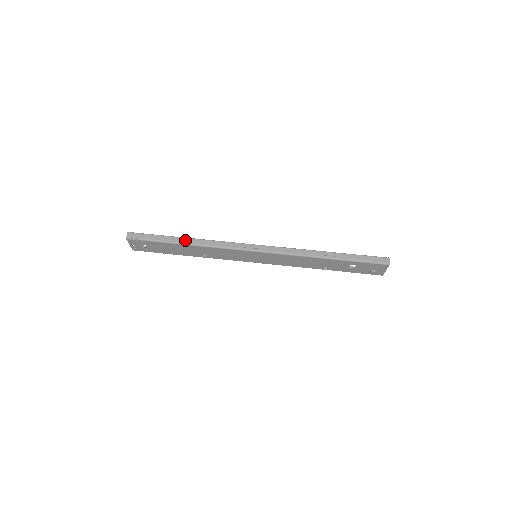
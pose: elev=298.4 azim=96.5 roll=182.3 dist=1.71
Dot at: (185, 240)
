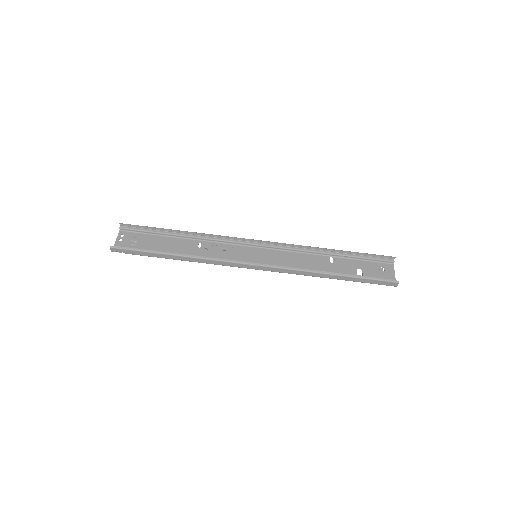
Dot at: (176, 258)
